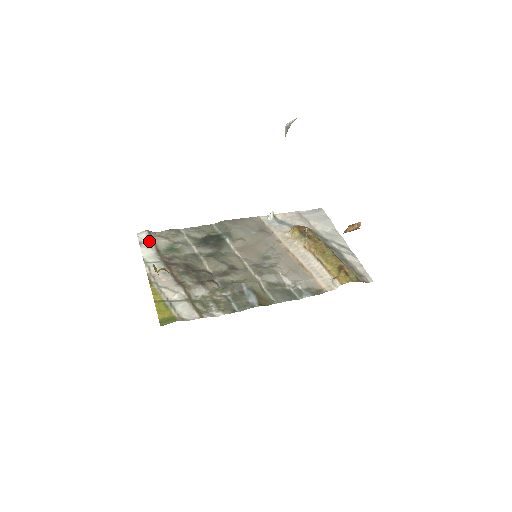
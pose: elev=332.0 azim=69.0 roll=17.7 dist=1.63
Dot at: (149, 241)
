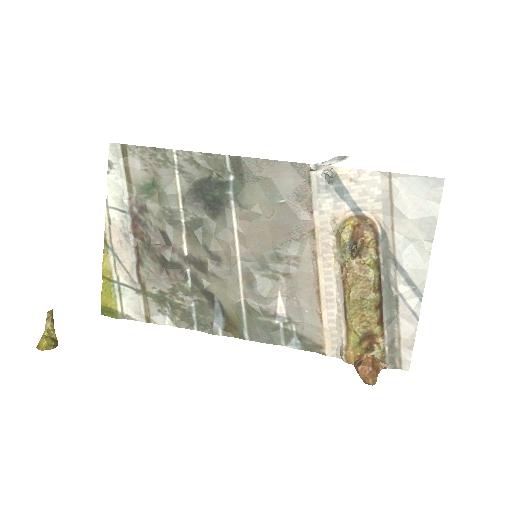
Dot at: (121, 167)
